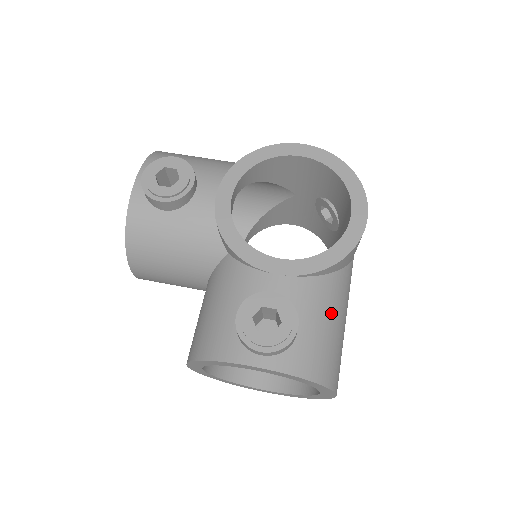
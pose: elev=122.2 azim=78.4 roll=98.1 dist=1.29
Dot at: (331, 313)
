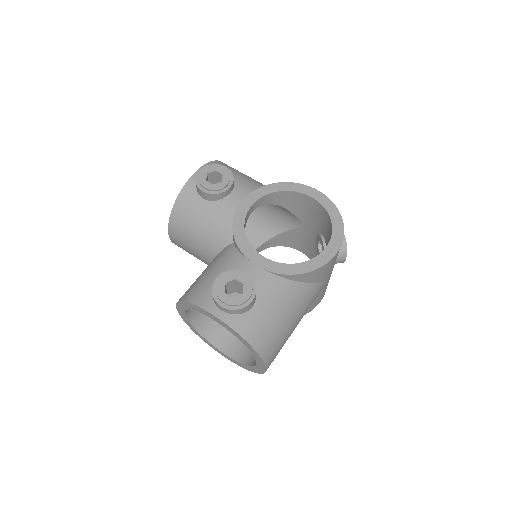
Dot at: (284, 307)
